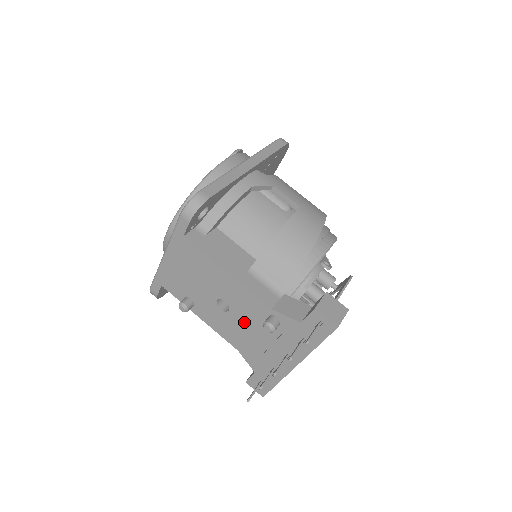
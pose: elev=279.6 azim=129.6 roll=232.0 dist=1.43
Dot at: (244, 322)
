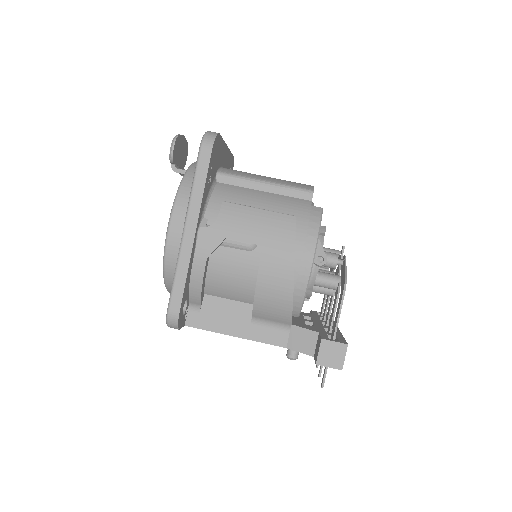
Dot at: occluded
